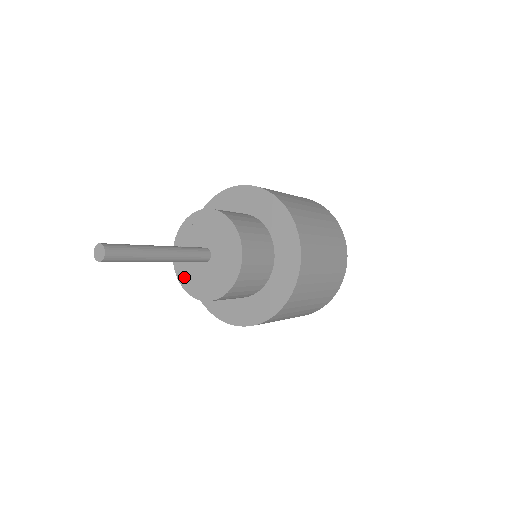
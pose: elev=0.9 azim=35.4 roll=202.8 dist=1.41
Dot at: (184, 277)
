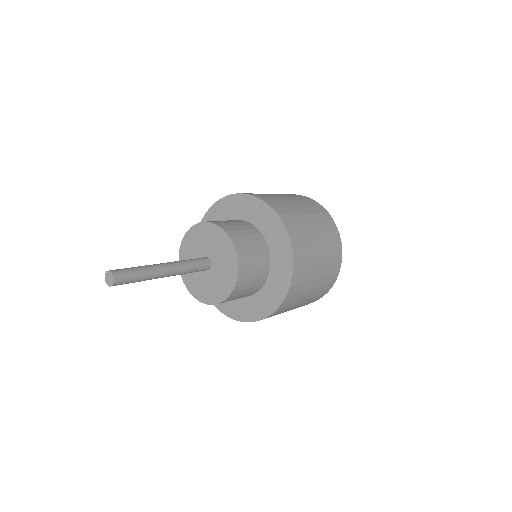
Dot at: (188, 279)
